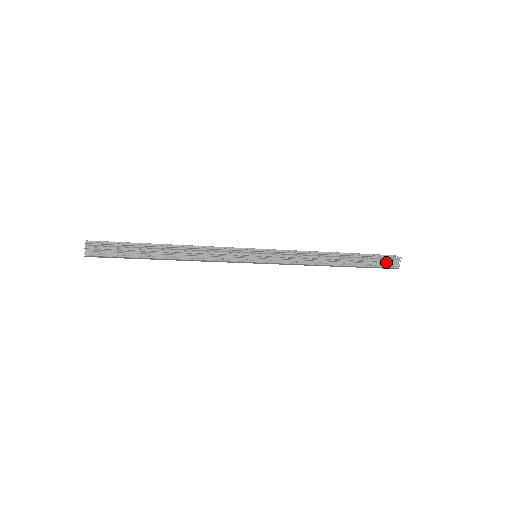
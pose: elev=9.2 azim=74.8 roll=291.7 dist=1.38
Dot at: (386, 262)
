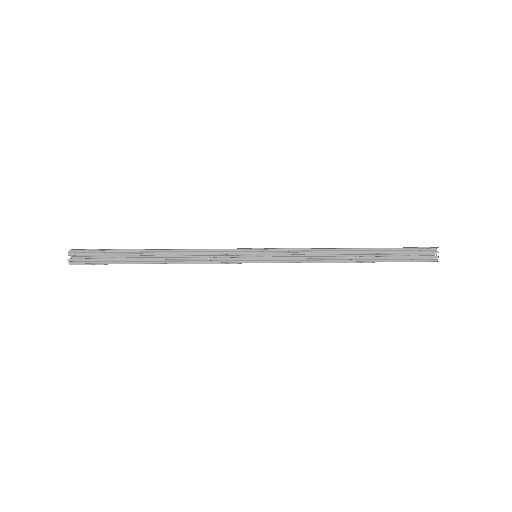
Dot at: (421, 252)
